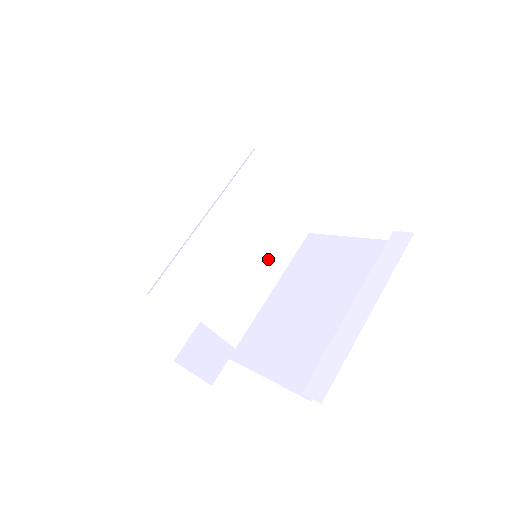
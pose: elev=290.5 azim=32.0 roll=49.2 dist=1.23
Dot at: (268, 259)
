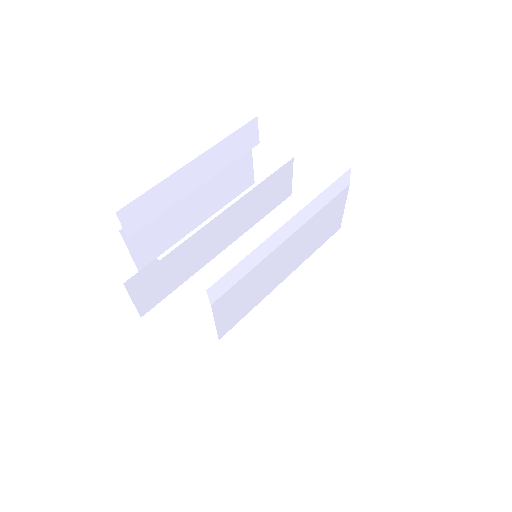
Dot at: (277, 275)
